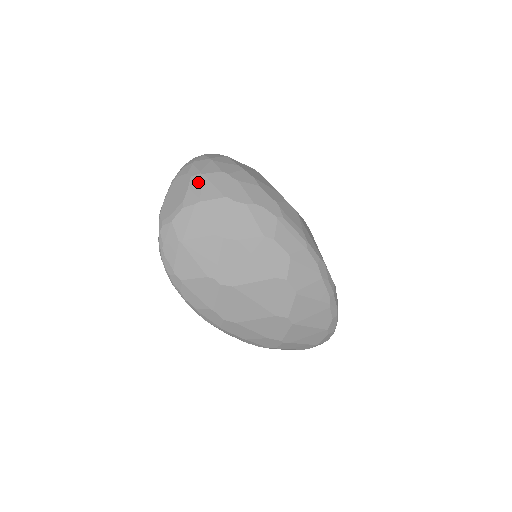
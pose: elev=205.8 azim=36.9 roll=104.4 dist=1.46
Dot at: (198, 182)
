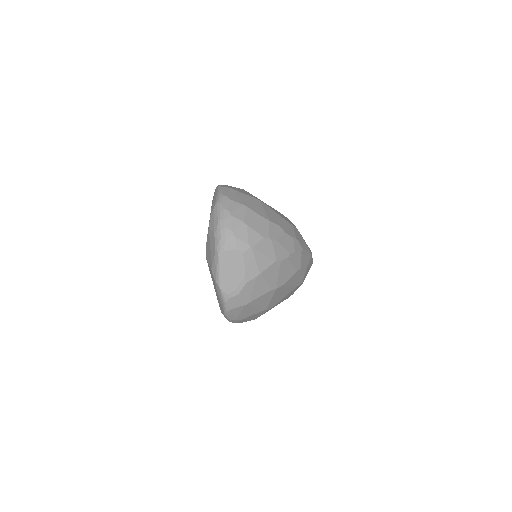
Dot at: (252, 257)
